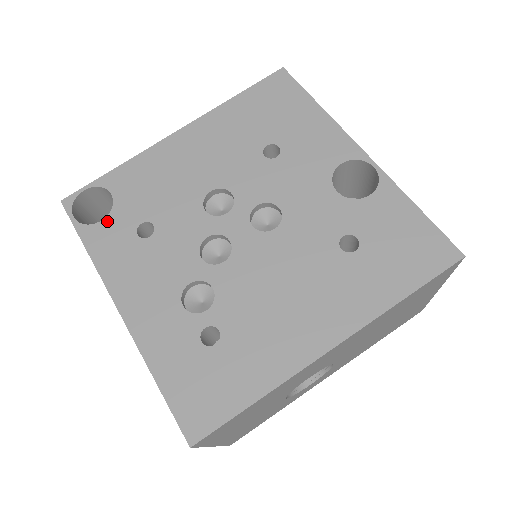
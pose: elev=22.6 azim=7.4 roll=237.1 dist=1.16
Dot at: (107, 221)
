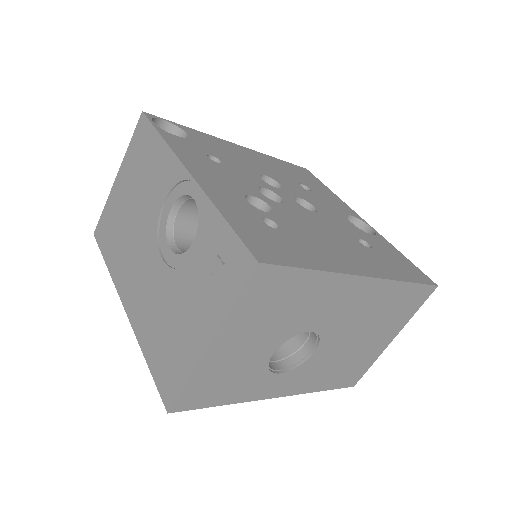
Dot at: (182, 139)
